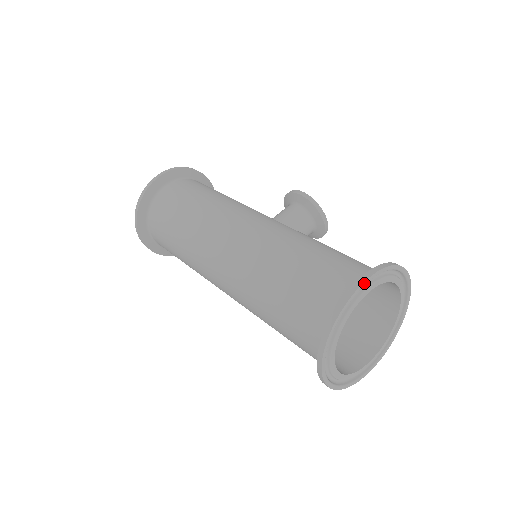
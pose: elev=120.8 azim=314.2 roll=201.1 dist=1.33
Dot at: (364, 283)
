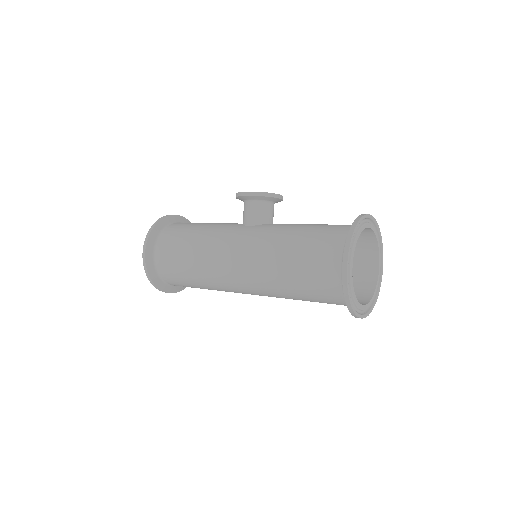
Dot at: (347, 264)
